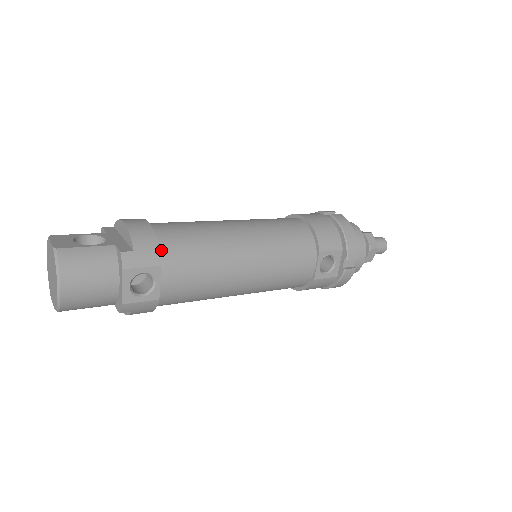
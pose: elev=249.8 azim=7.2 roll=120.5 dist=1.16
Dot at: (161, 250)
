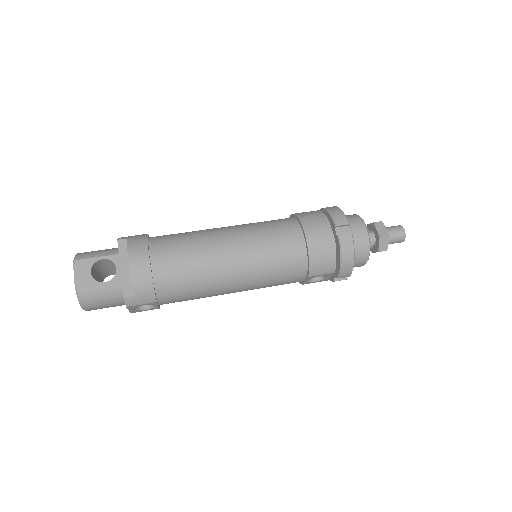
Dot at: (158, 289)
